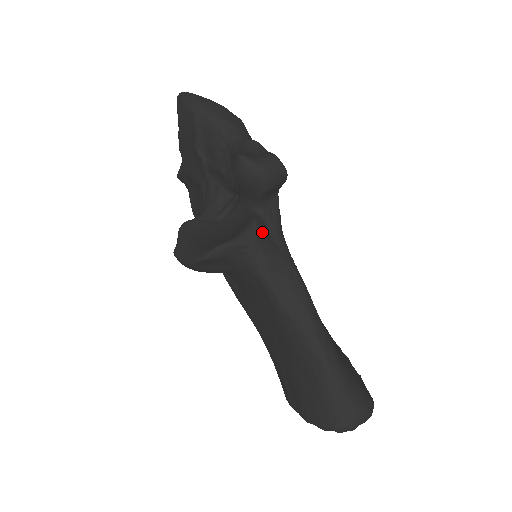
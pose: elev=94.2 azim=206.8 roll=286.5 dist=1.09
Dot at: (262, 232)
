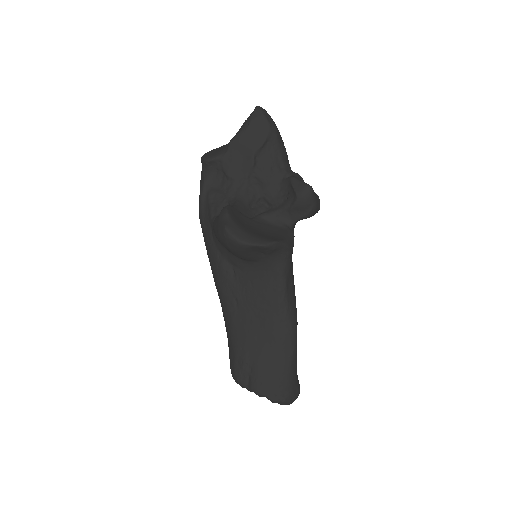
Dot at: (293, 244)
